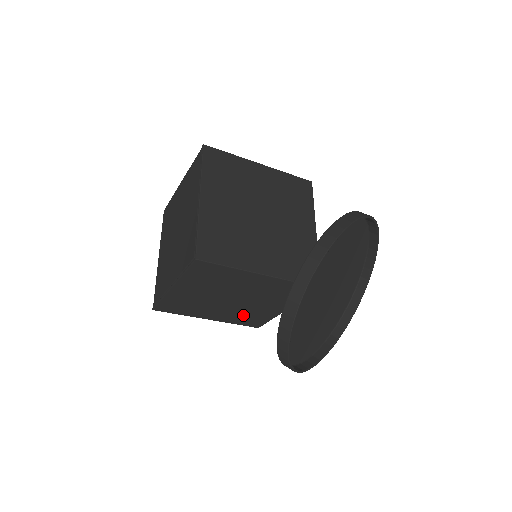
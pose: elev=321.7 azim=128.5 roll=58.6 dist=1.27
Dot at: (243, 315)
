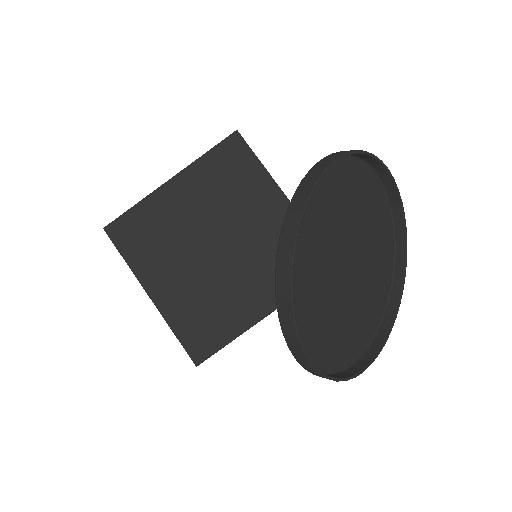
Dot at: (202, 305)
